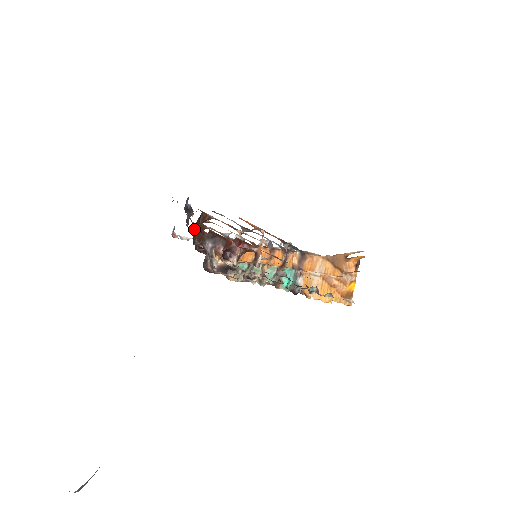
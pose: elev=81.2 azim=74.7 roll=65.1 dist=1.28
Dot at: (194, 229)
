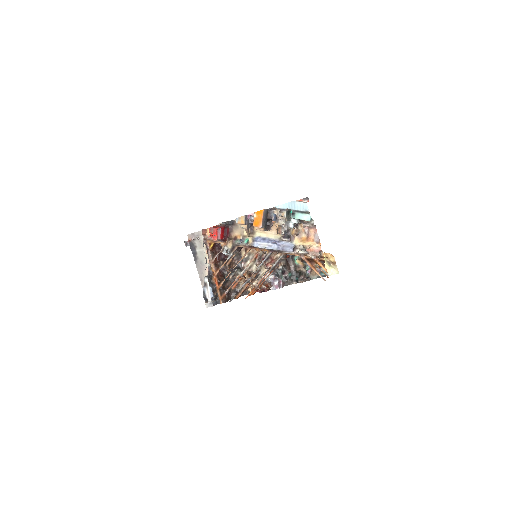
Dot at: occluded
